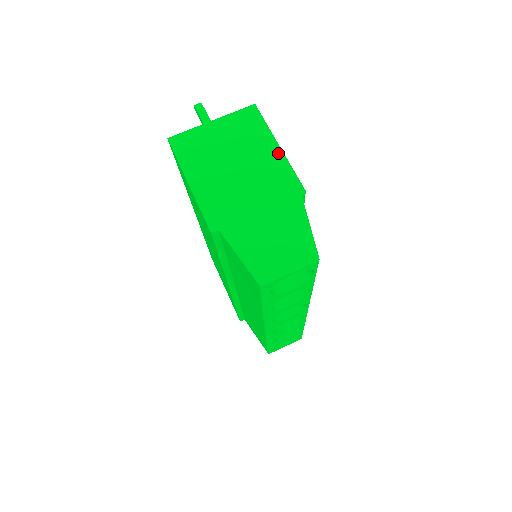
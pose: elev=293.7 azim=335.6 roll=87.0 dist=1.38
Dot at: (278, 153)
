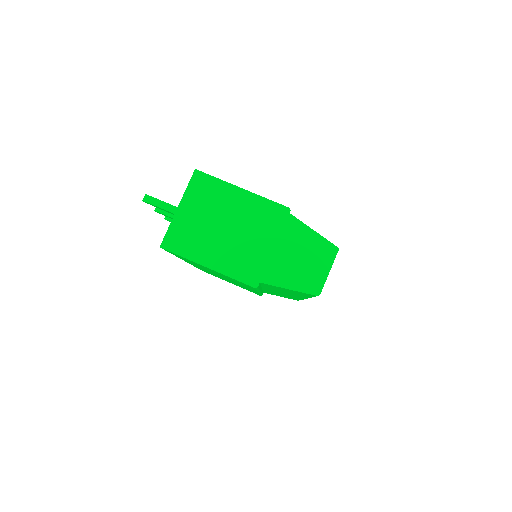
Dot at: (247, 195)
